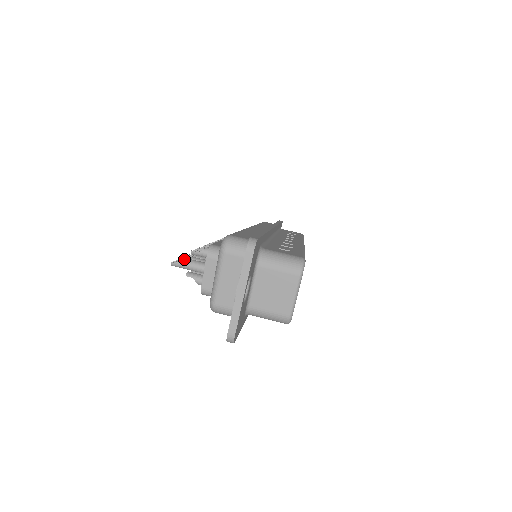
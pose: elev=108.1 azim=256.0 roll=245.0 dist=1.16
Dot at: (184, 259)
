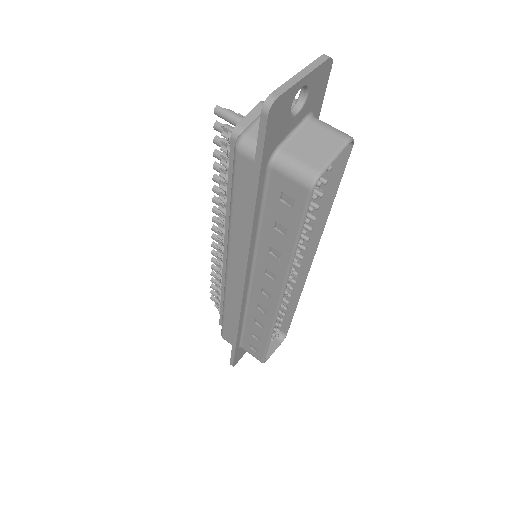
Dot at: (219, 137)
